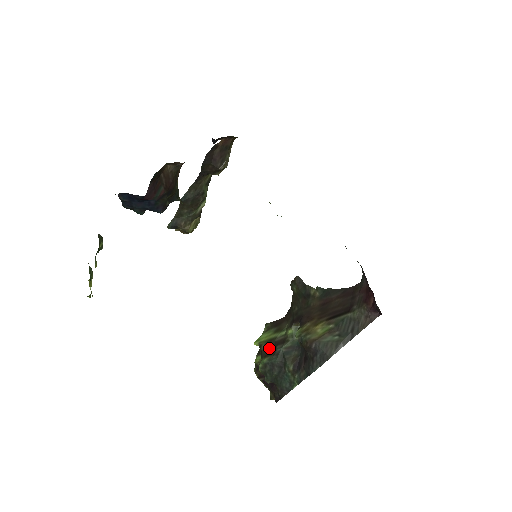
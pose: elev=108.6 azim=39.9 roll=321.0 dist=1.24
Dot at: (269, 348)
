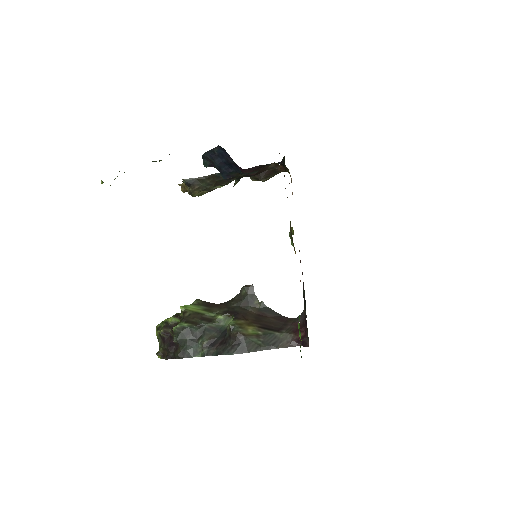
Dot at: (194, 318)
